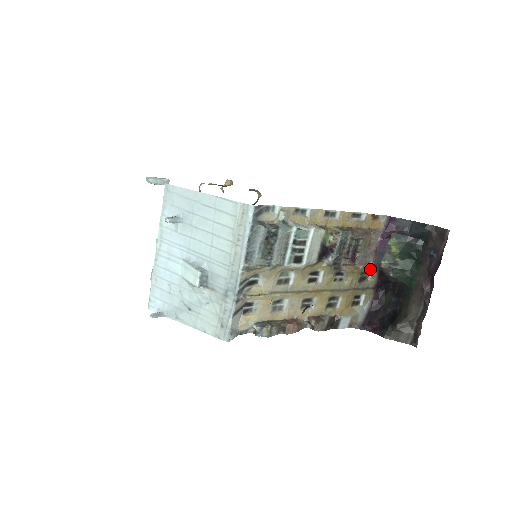
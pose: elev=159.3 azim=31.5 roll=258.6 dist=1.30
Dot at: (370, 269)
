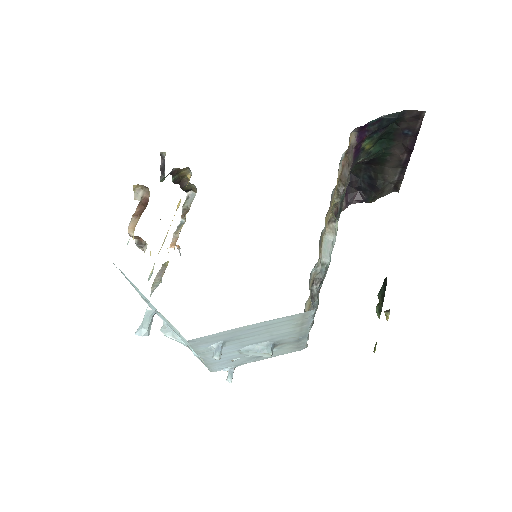
Dot at: occluded
